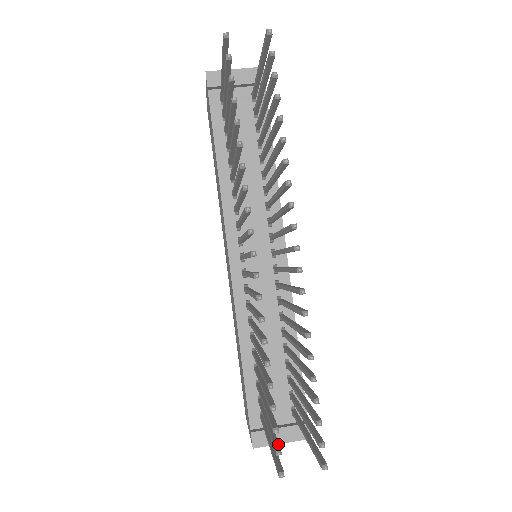
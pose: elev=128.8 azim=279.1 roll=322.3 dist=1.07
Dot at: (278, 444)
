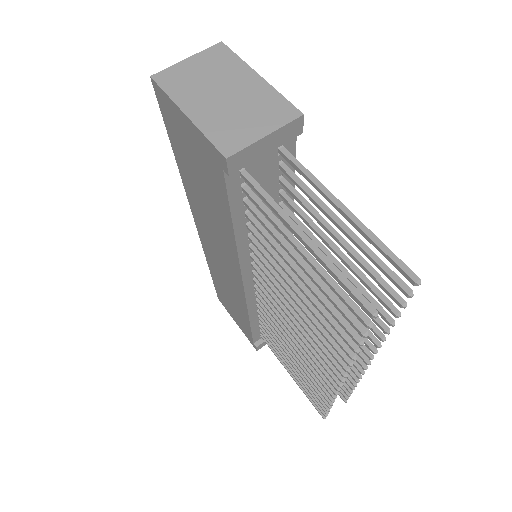
Dot at: occluded
